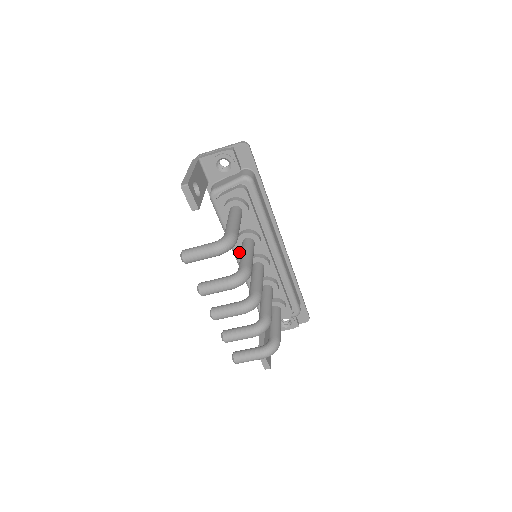
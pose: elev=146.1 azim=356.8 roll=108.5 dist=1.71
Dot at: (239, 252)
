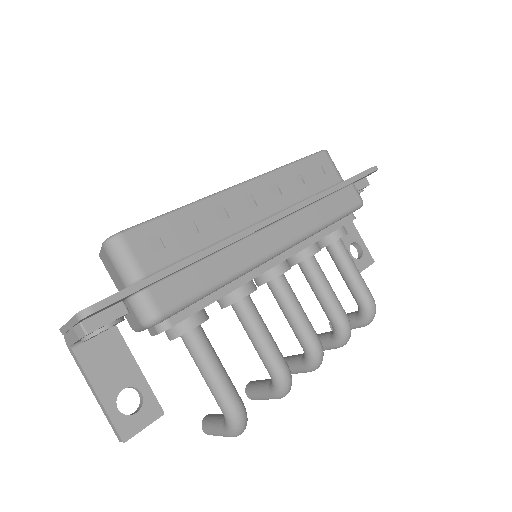
Dot at: occluded
